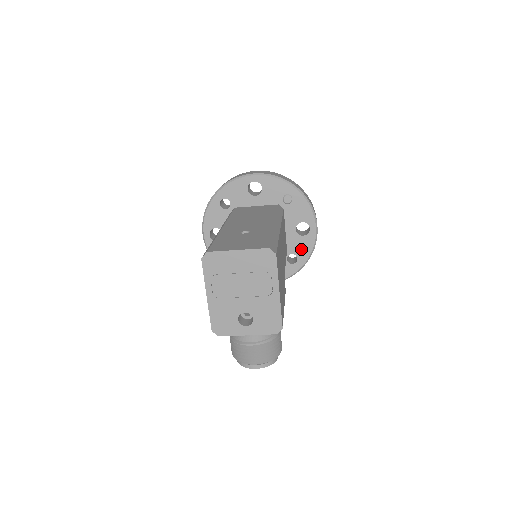
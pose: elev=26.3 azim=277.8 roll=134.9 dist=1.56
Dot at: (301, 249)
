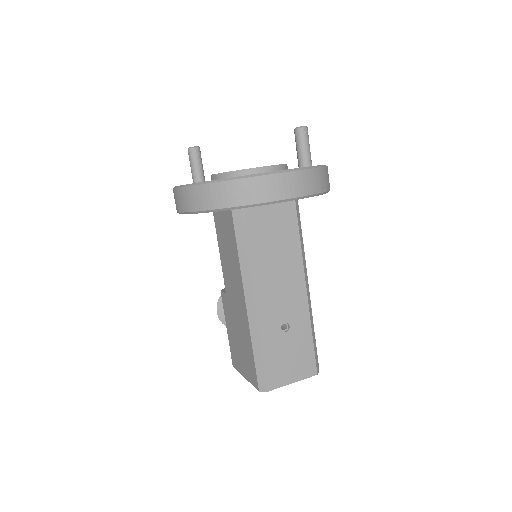
Dot at: occluded
